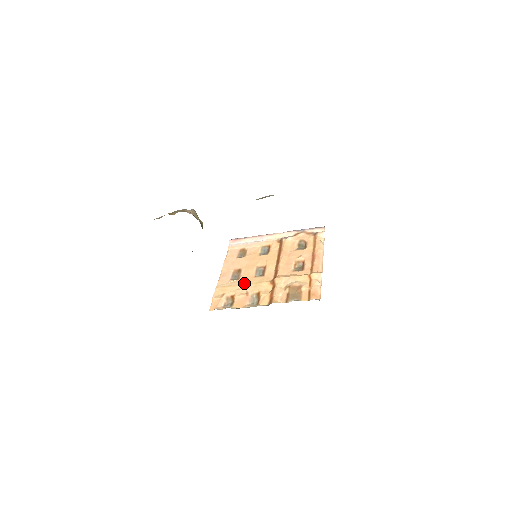
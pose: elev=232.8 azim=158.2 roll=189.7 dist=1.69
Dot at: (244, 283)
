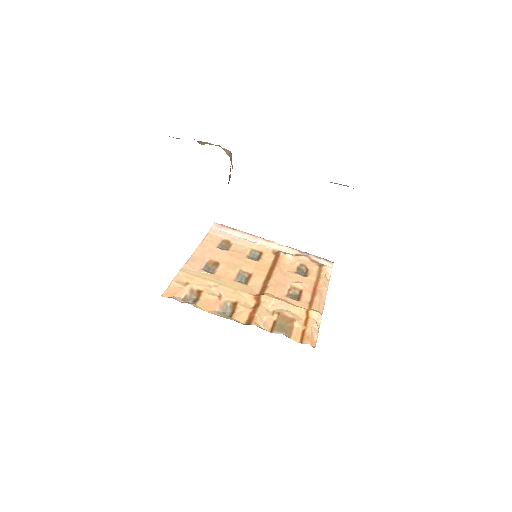
Dot at: (219, 282)
